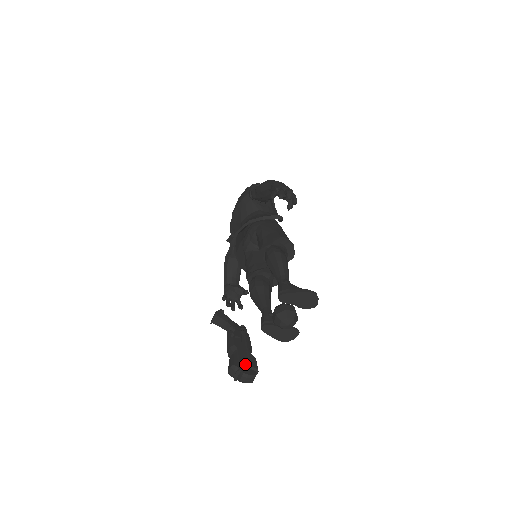
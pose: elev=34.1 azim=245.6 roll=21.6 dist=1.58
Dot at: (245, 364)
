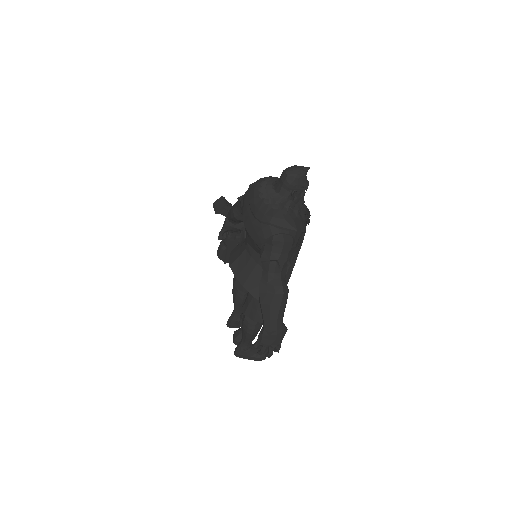
Dot at: occluded
